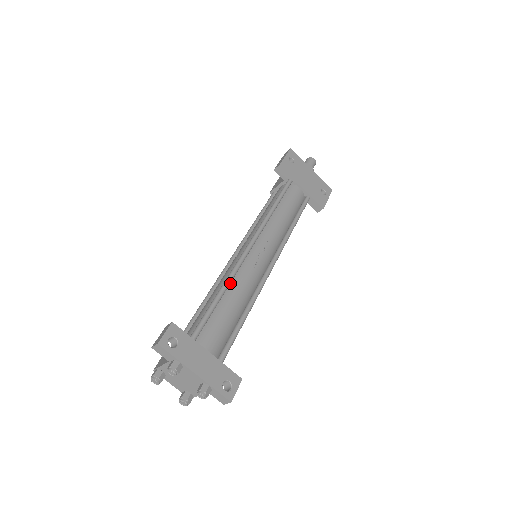
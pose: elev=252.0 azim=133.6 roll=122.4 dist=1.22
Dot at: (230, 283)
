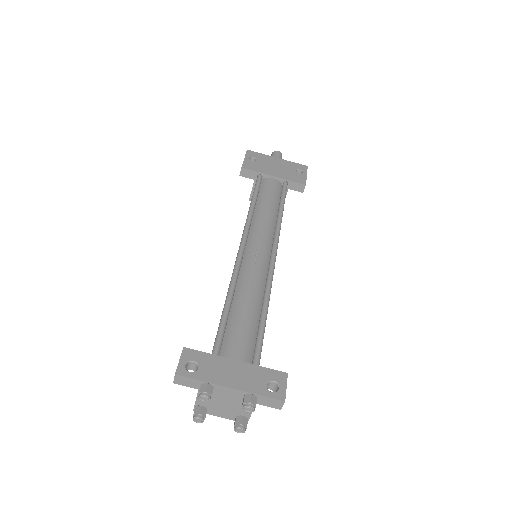
Dot at: (235, 289)
